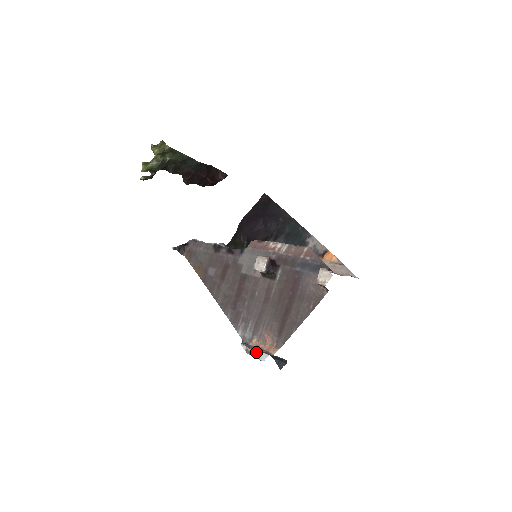
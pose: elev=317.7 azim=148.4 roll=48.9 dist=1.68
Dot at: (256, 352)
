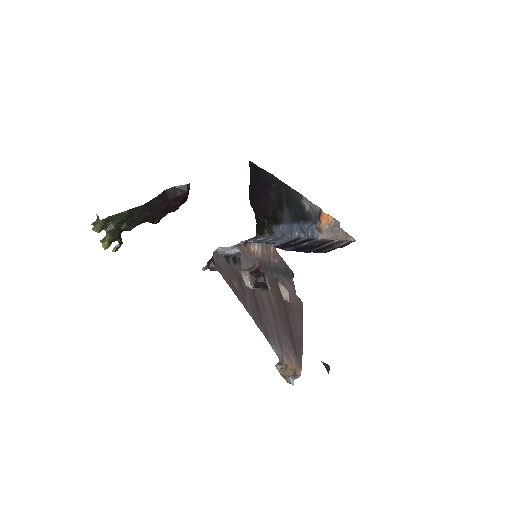
Dot at: (286, 376)
